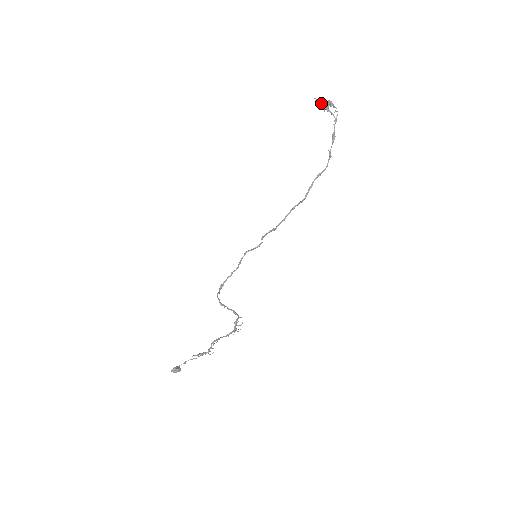
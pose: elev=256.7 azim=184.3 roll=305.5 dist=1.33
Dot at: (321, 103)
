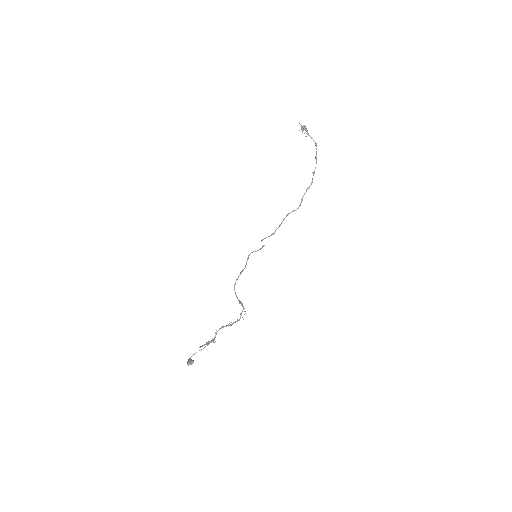
Dot at: (303, 128)
